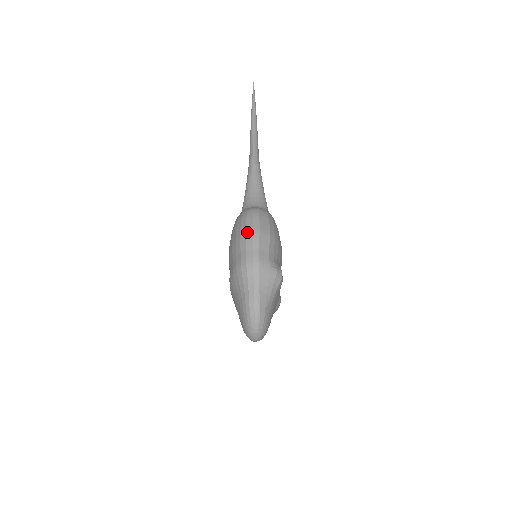
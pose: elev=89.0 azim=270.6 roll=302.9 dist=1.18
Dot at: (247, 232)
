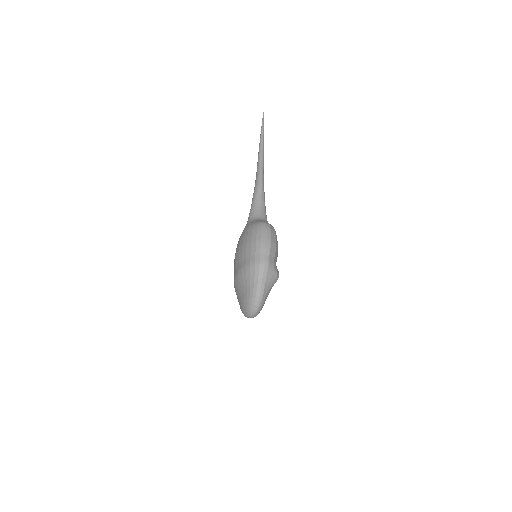
Dot at: (262, 241)
